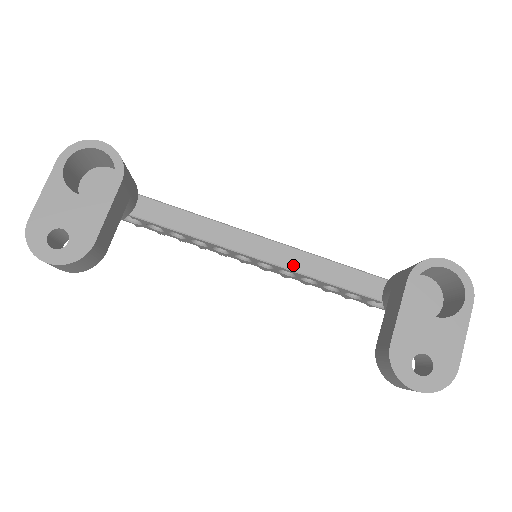
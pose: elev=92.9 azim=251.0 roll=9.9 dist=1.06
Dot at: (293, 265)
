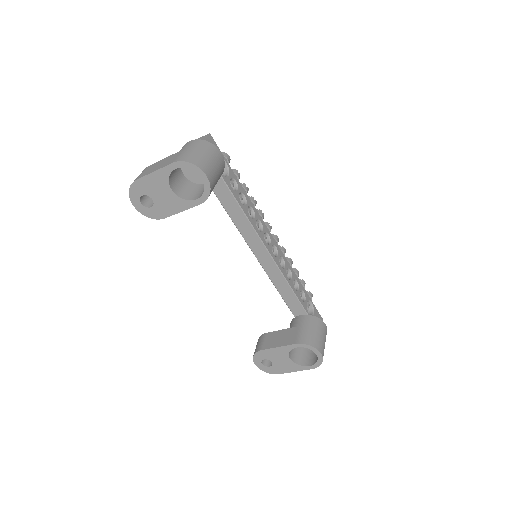
Dot at: (270, 274)
